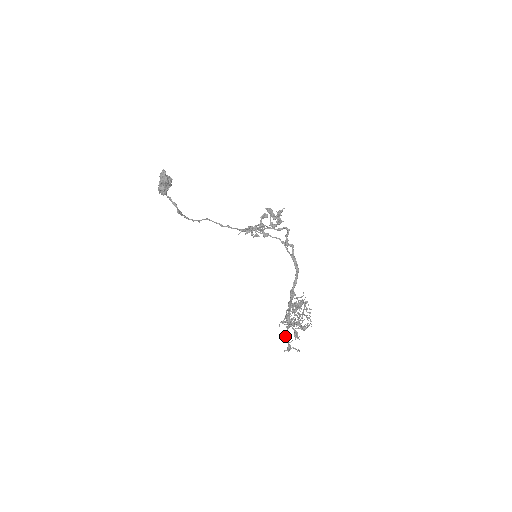
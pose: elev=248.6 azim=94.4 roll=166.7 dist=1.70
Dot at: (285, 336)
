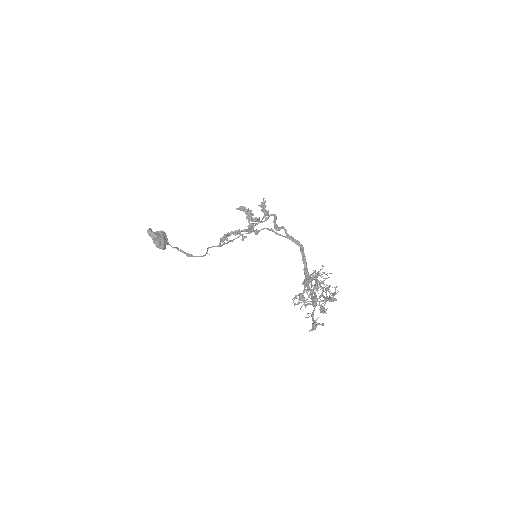
Dot at: (312, 317)
